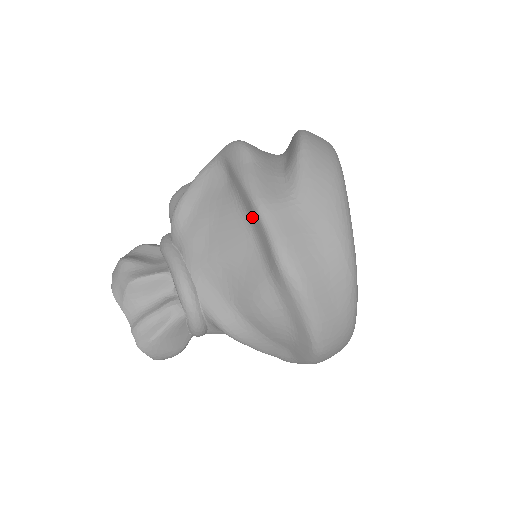
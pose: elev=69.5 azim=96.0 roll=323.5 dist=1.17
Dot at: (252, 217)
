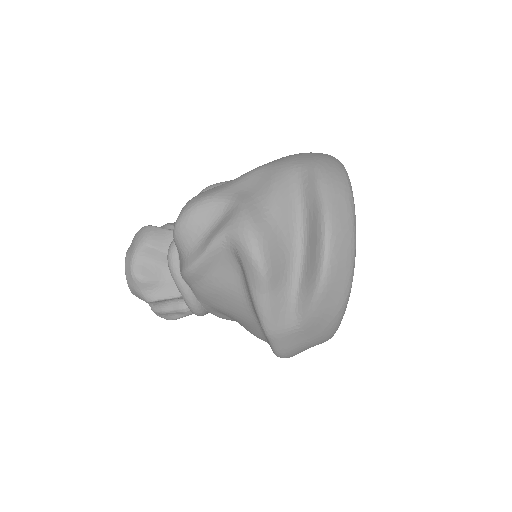
Dot at: occluded
